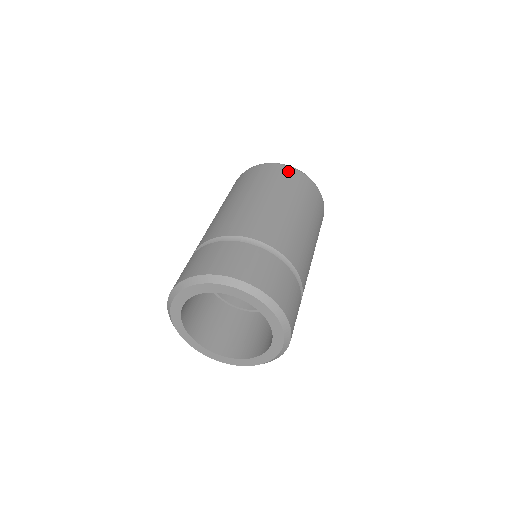
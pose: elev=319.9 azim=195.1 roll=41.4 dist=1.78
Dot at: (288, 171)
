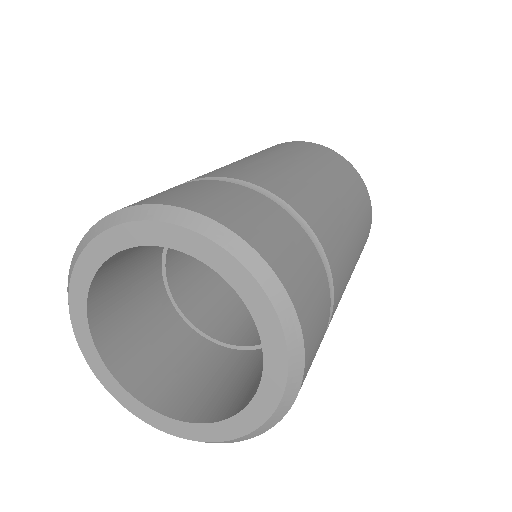
Dot at: (362, 185)
